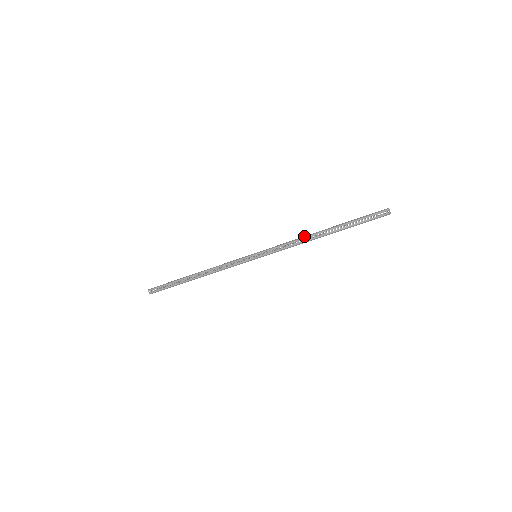
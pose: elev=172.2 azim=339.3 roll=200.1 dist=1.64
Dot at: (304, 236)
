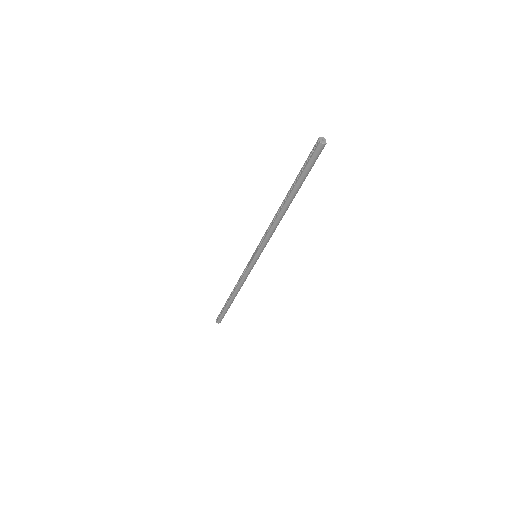
Dot at: occluded
